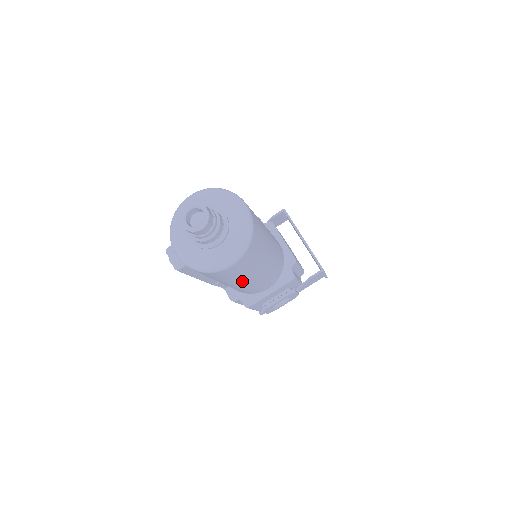
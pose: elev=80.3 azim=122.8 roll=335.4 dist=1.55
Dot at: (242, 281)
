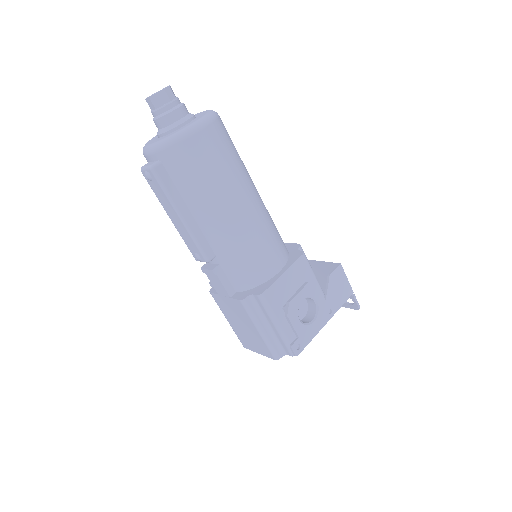
Dot at: (231, 201)
